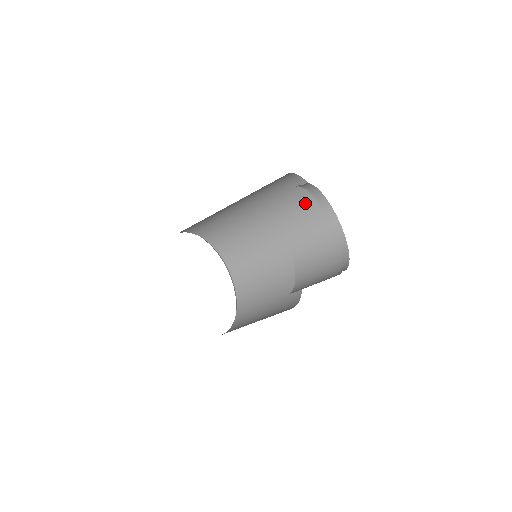
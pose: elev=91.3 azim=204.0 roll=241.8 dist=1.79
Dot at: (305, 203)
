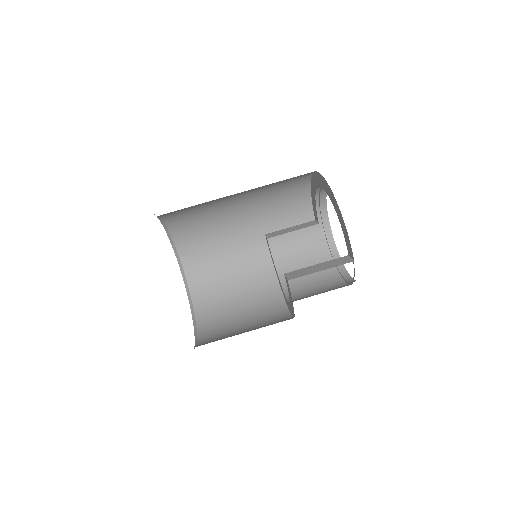
Dot at: (294, 195)
